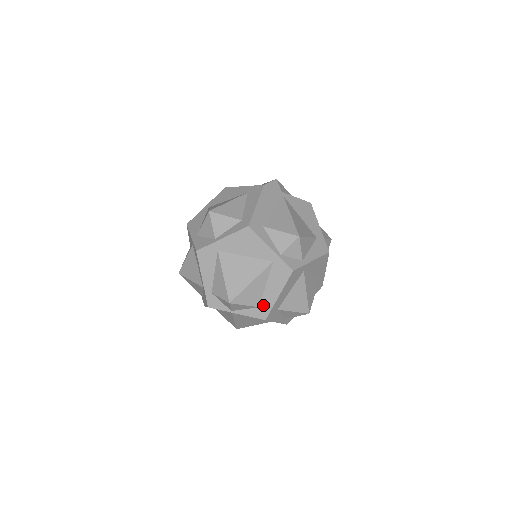
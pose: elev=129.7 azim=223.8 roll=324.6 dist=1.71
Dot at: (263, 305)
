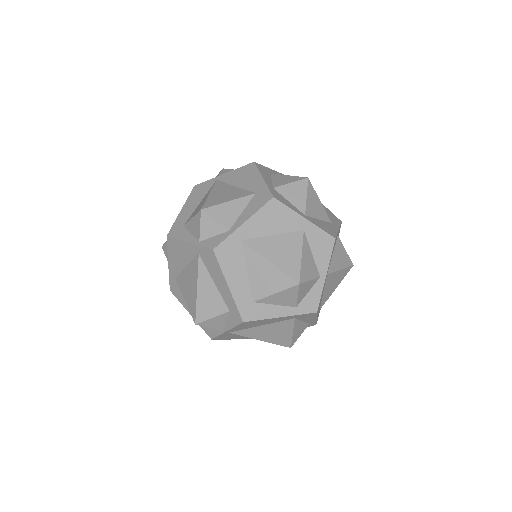
Dot at: (229, 306)
